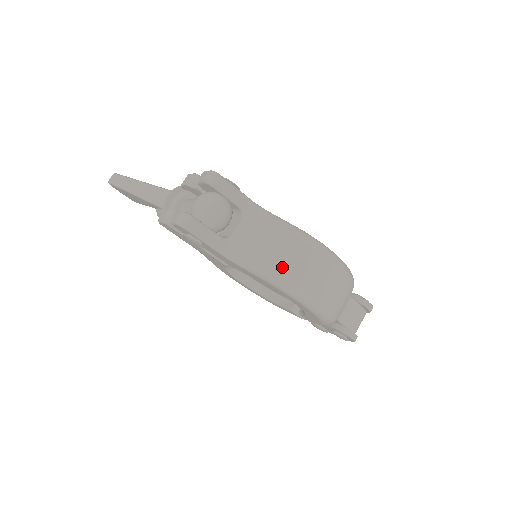
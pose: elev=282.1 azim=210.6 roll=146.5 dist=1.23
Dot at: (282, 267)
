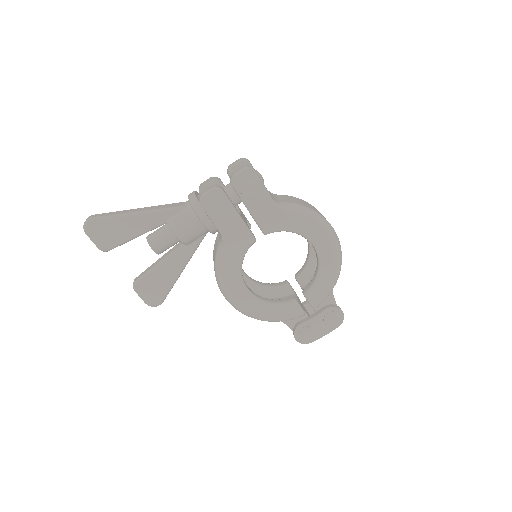
Dot at: (313, 209)
